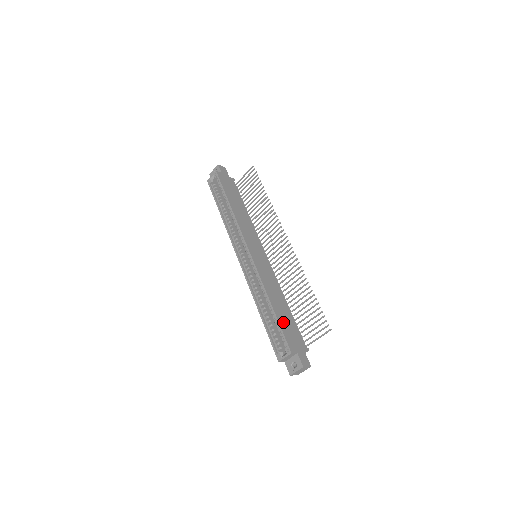
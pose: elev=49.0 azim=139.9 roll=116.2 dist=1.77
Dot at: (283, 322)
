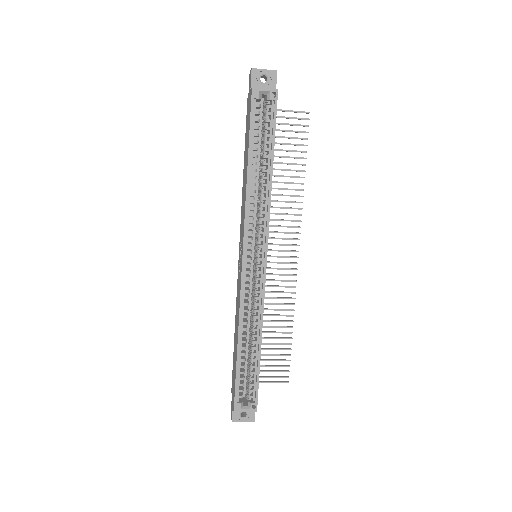
Dot at: occluded
